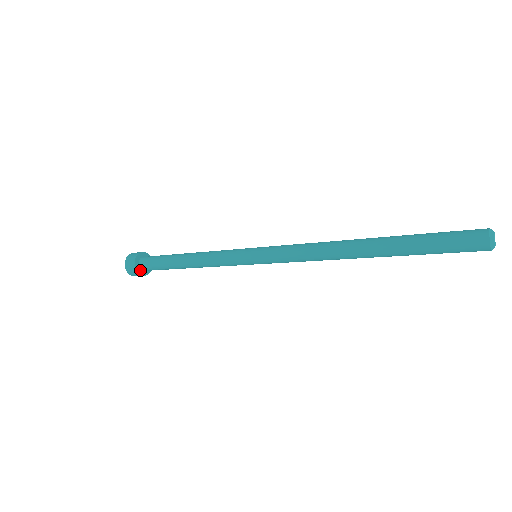
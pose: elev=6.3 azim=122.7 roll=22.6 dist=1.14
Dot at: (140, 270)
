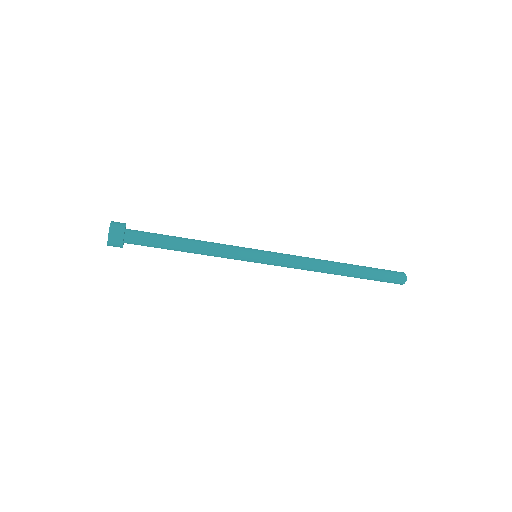
Dot at: (124, 234)
